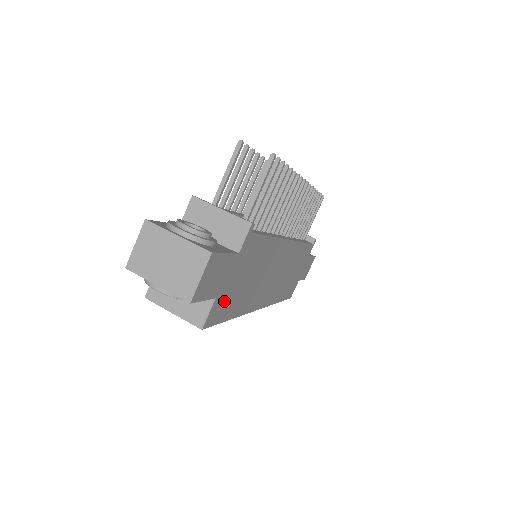
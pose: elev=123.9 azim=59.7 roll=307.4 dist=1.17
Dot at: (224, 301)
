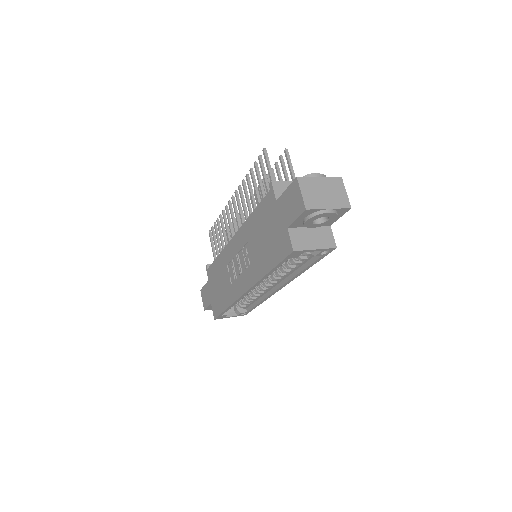
Dot at: occluded
